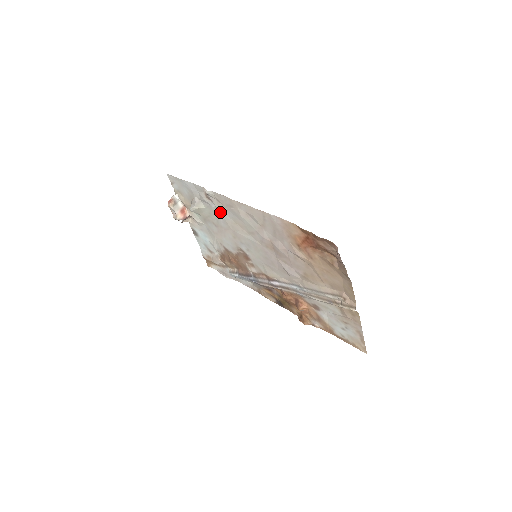
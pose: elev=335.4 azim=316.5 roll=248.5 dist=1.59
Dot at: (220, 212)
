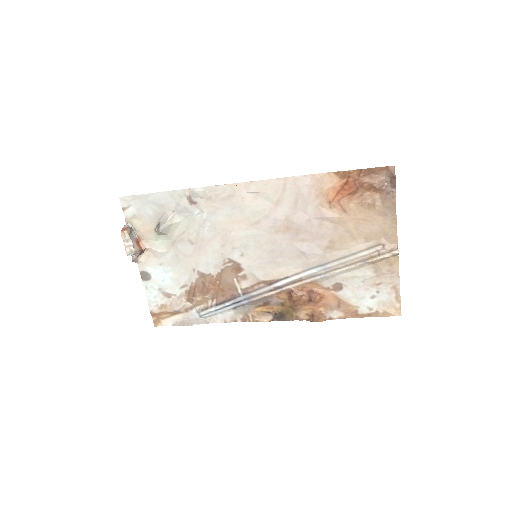
Dot at: (207, 216)
